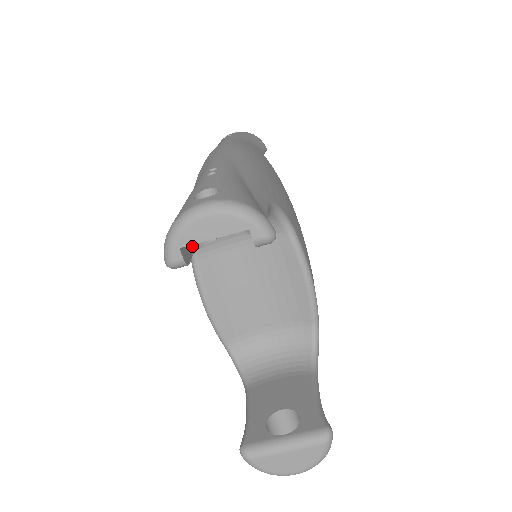
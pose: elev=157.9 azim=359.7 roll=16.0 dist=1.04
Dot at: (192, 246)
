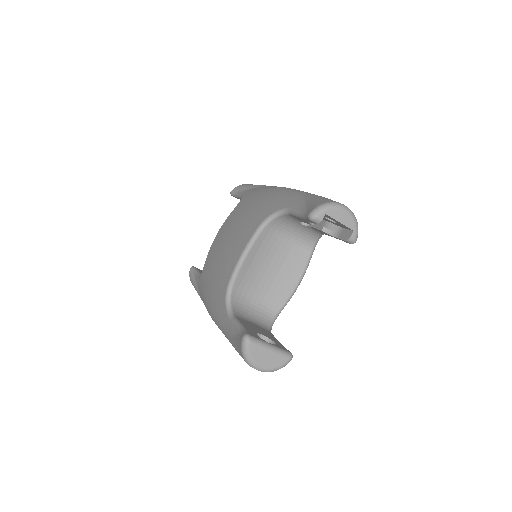
Dot at: occluded
